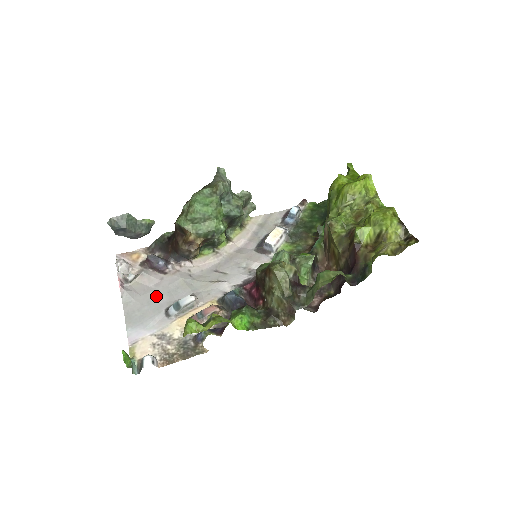
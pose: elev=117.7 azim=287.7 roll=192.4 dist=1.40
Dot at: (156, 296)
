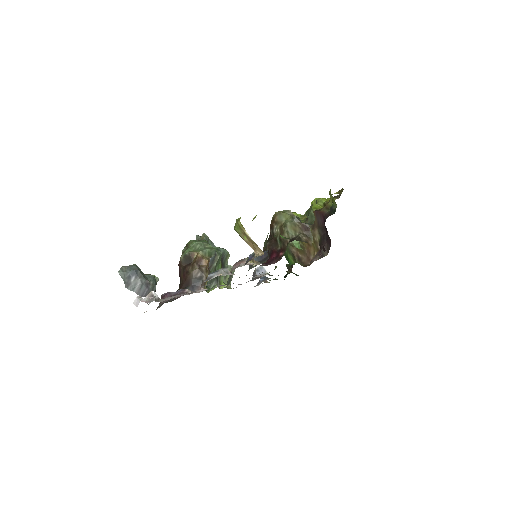
Dot at: occluded
